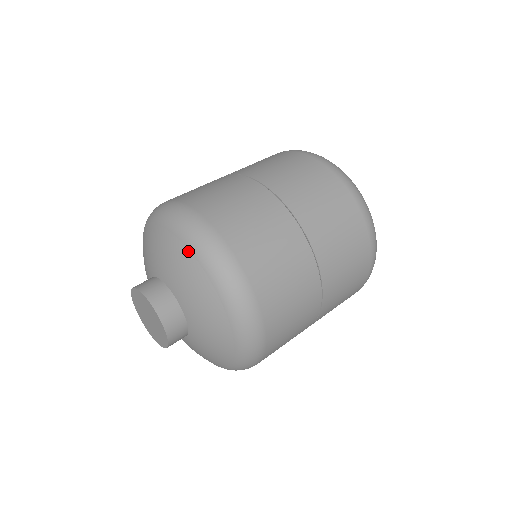
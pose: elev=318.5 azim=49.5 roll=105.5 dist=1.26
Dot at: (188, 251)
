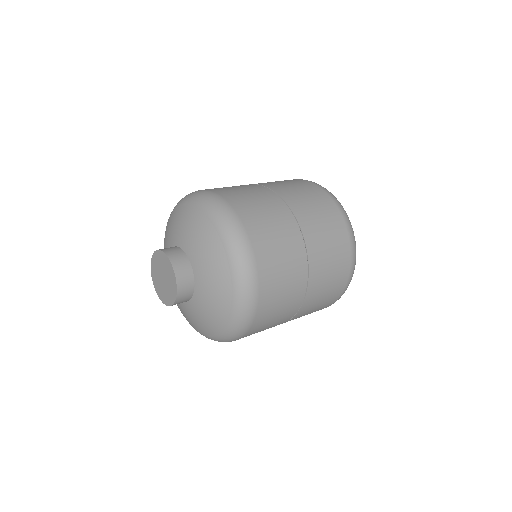
Dot at: (210, 223)
